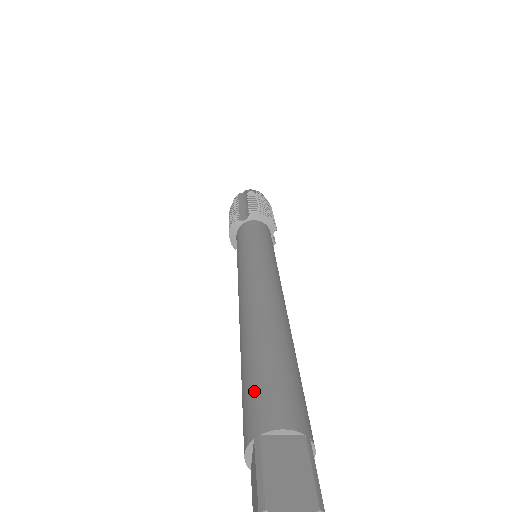
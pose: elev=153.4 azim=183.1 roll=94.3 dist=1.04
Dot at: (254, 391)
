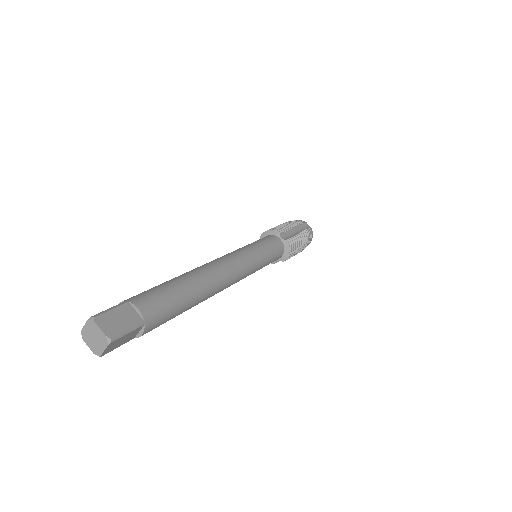
Dot at: occluded
